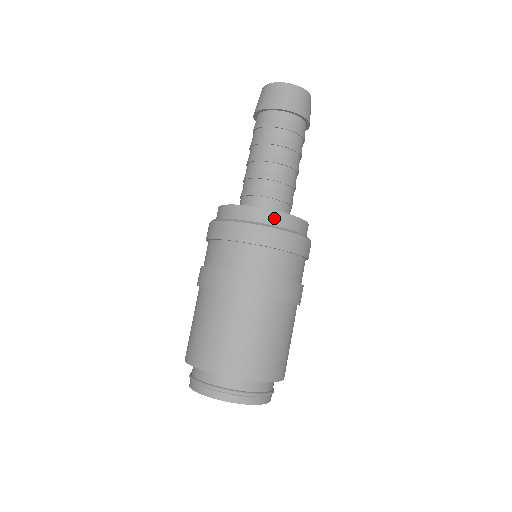
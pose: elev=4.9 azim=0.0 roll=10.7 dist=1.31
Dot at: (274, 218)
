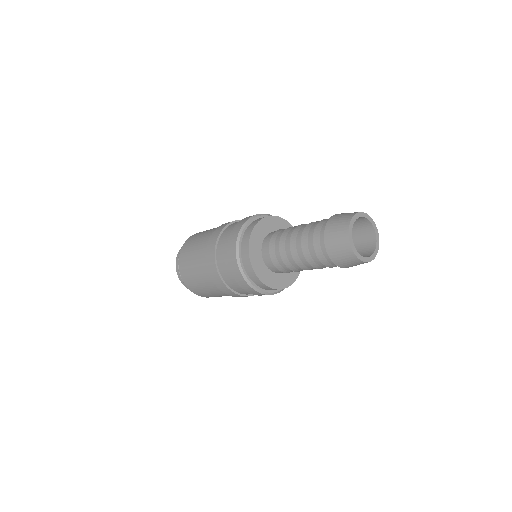
Dot at: (251, 274)
